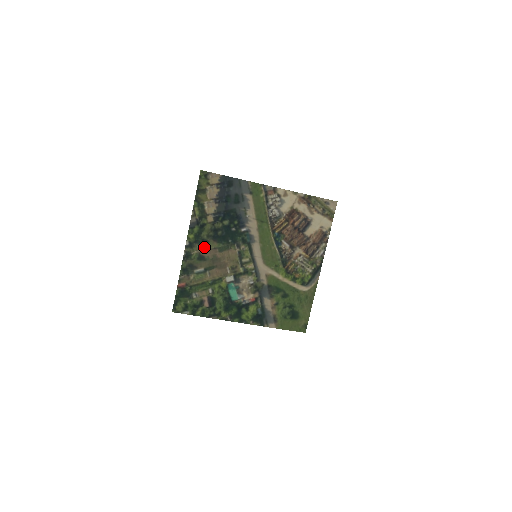
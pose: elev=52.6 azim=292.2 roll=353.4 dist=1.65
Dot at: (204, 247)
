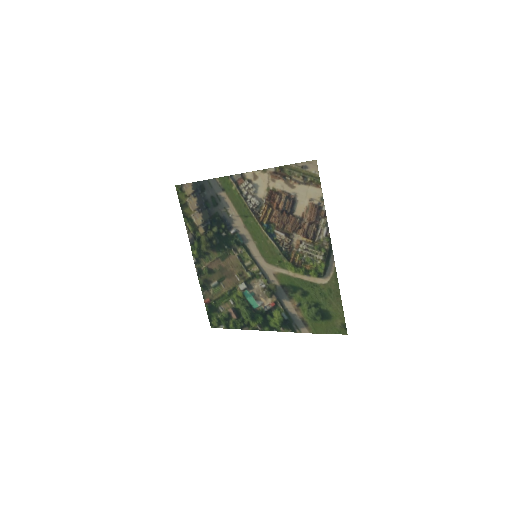
Dot at: (208, 260)
